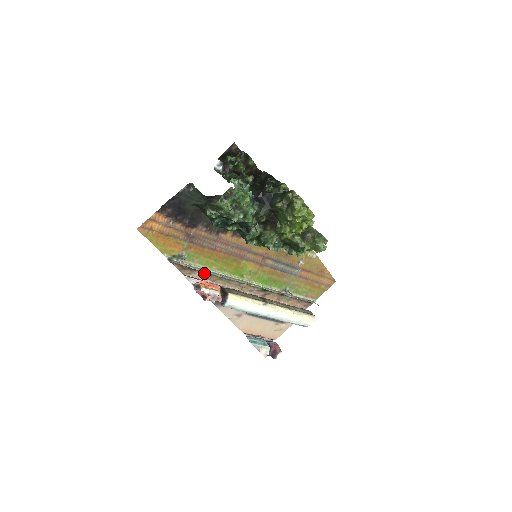
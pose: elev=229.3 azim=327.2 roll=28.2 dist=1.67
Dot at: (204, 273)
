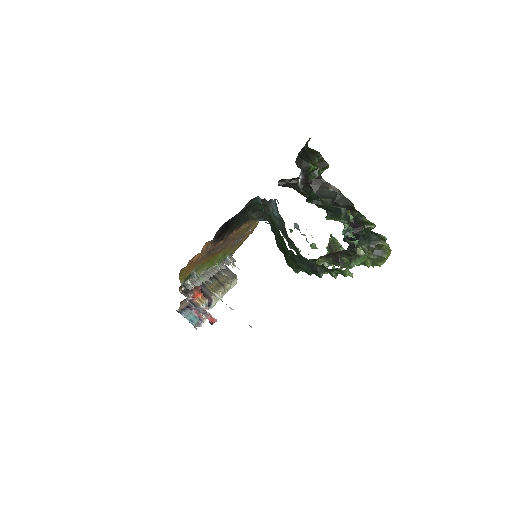
Dot at: occluded
